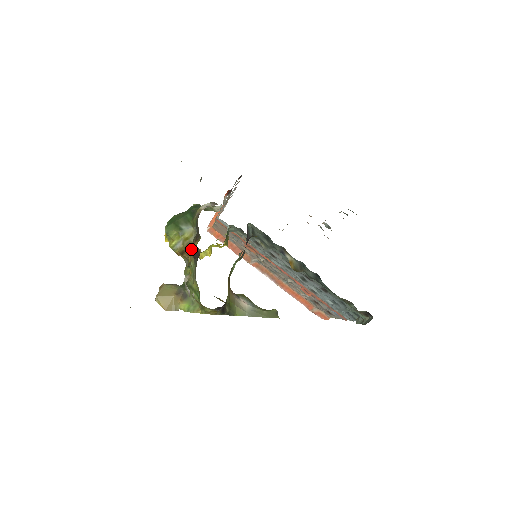
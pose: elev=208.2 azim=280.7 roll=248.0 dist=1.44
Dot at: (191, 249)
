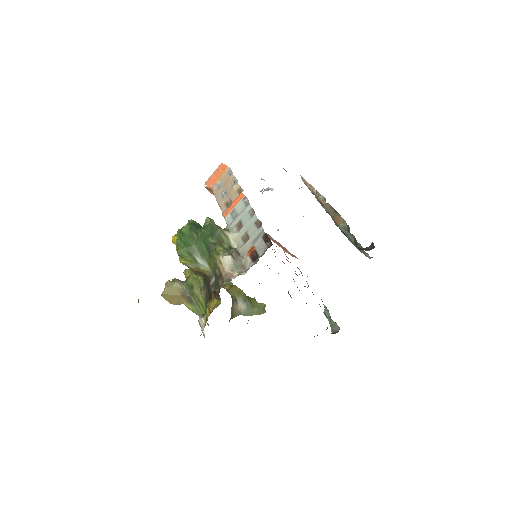
Dot at: (203, 275)
